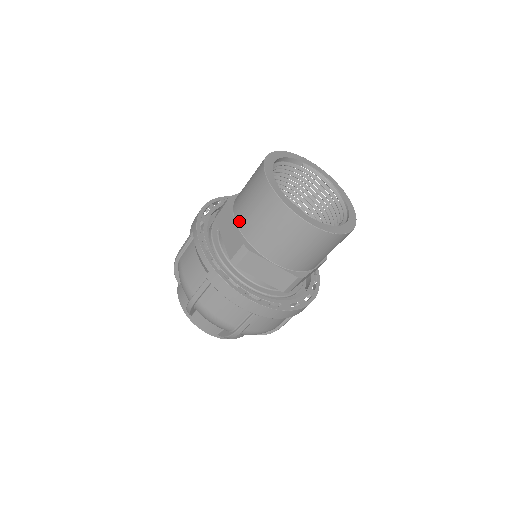
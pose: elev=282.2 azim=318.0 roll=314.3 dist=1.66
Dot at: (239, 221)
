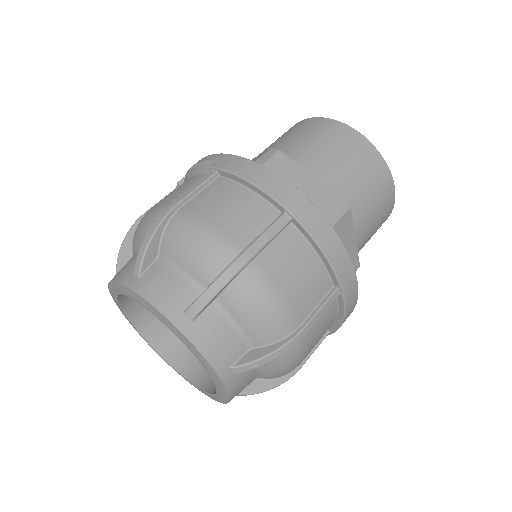
Dot at: occluded
